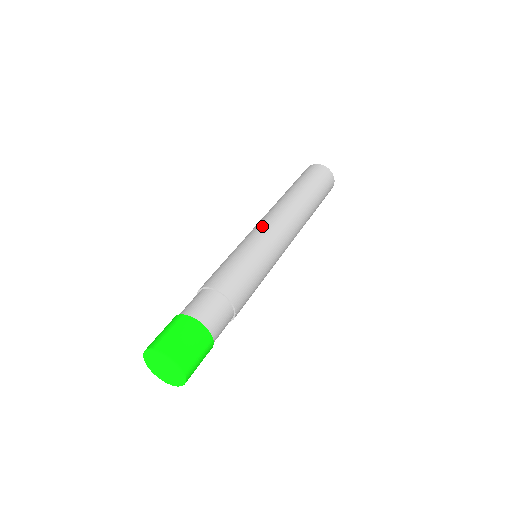
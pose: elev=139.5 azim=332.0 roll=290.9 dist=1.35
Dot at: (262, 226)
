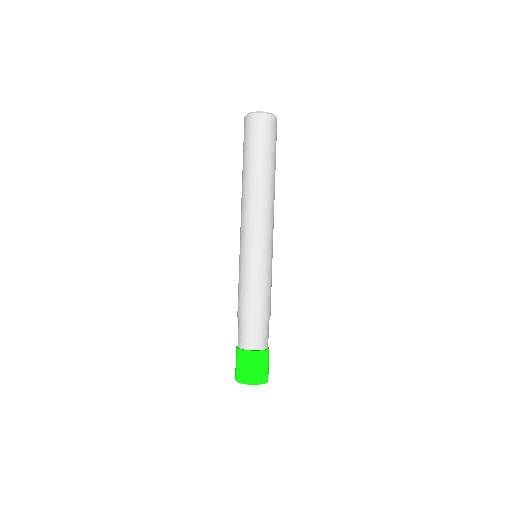
Dot at: (255, 236)
